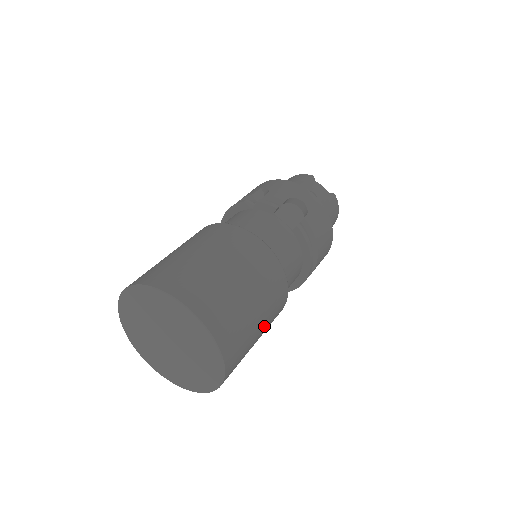
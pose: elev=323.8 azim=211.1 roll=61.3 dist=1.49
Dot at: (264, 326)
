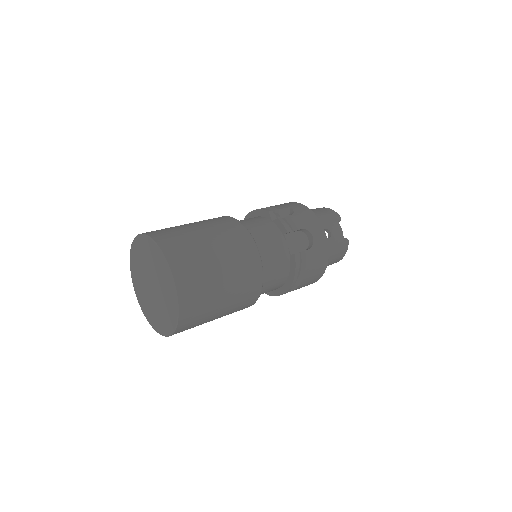
Dot at: (225, 313)
